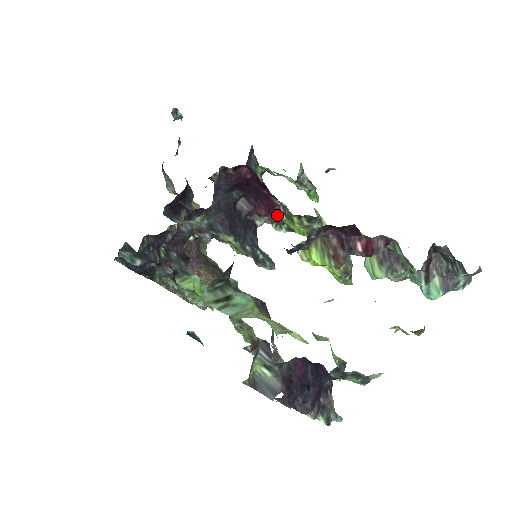
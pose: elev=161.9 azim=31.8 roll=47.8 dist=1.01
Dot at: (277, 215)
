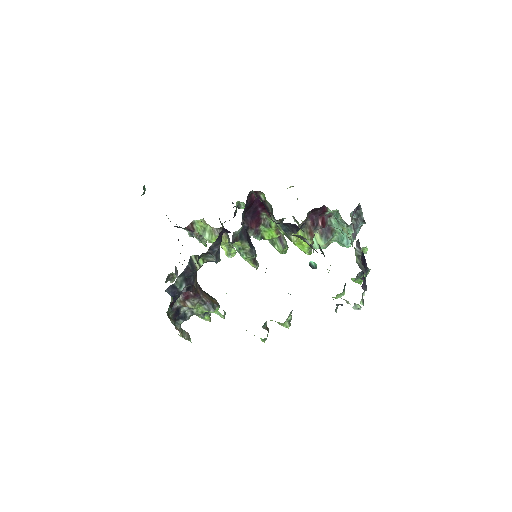
Dot at: (259, 227)
